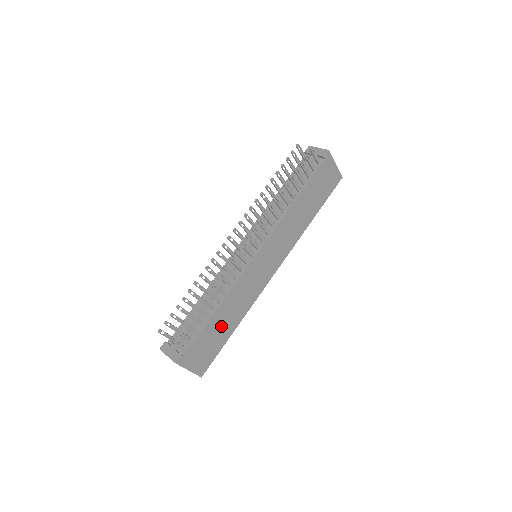
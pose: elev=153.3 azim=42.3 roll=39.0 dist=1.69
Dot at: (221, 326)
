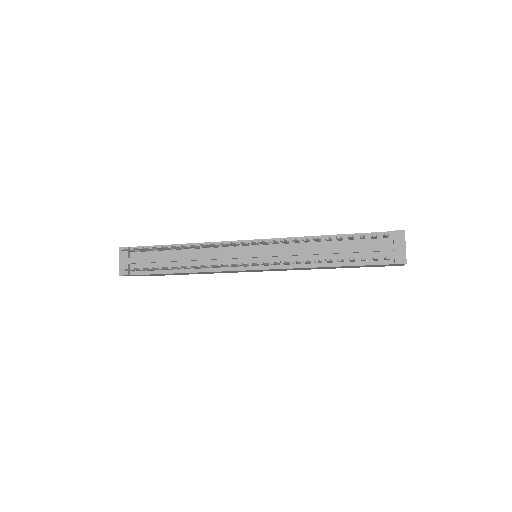
Dot at: occluded
